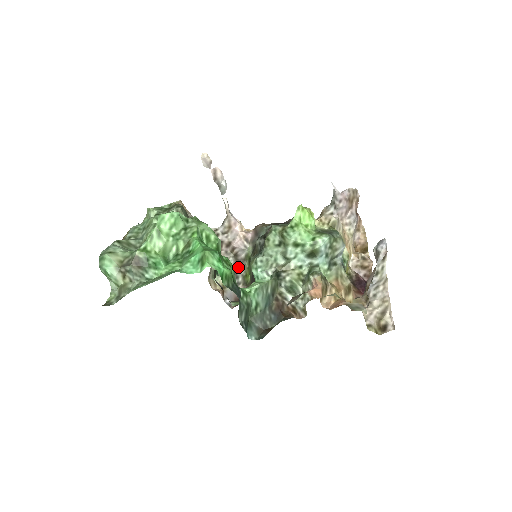
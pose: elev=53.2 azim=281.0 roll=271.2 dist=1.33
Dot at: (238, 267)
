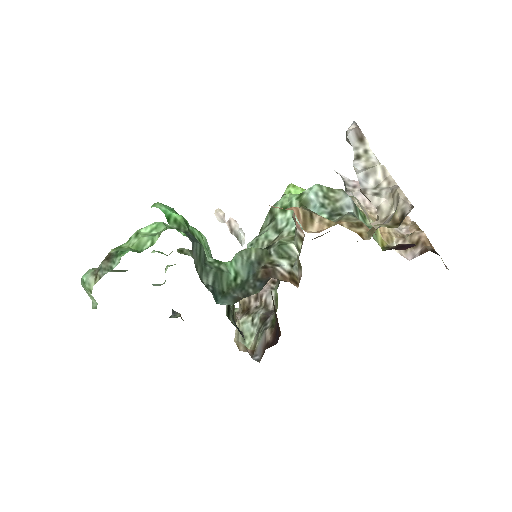
Dot at: (268, 316)
